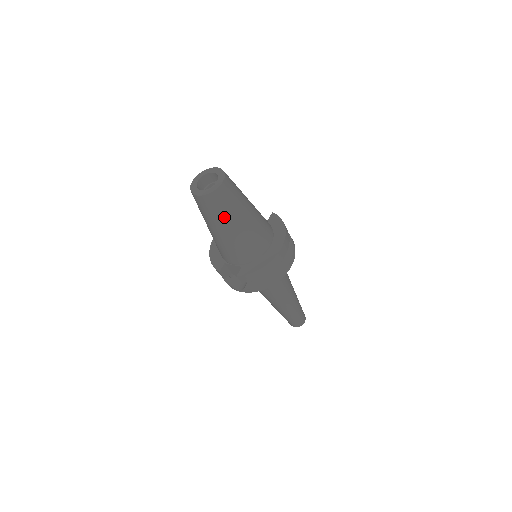
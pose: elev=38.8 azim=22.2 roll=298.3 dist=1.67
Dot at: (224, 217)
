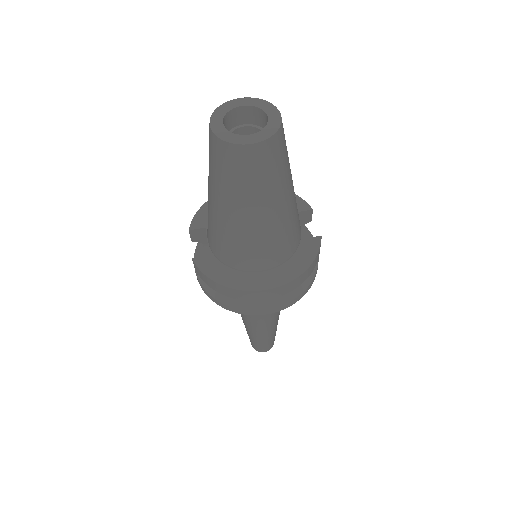
Dot at: (222, 186)
